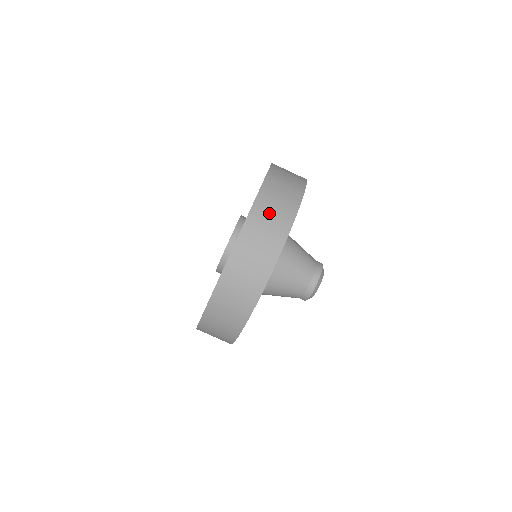
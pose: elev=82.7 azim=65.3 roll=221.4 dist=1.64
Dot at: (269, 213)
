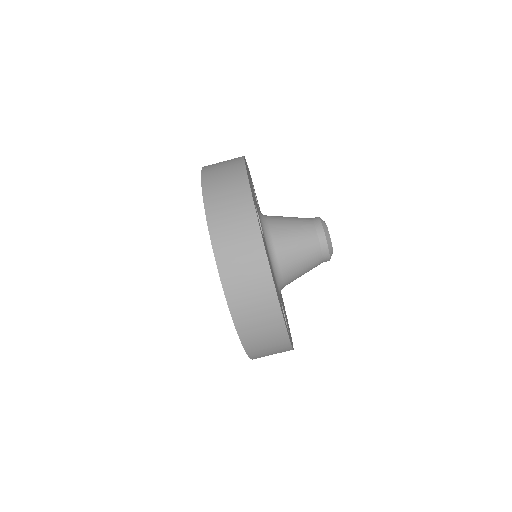
Dot at: (234, 247)
